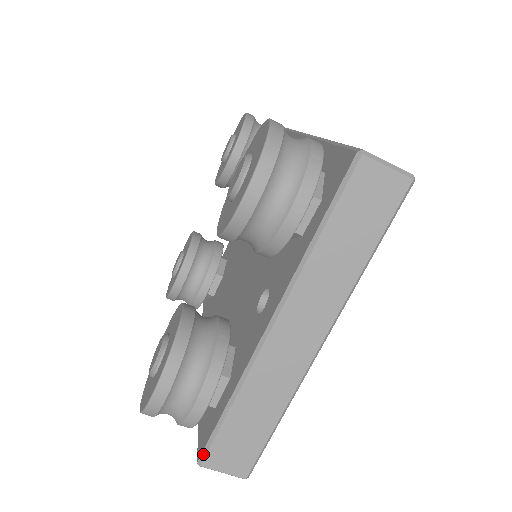
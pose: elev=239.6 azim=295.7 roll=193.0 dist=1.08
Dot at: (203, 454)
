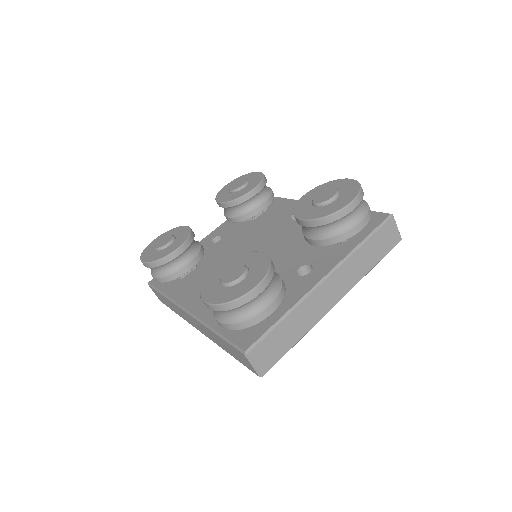
Dot at: (252, 346)
